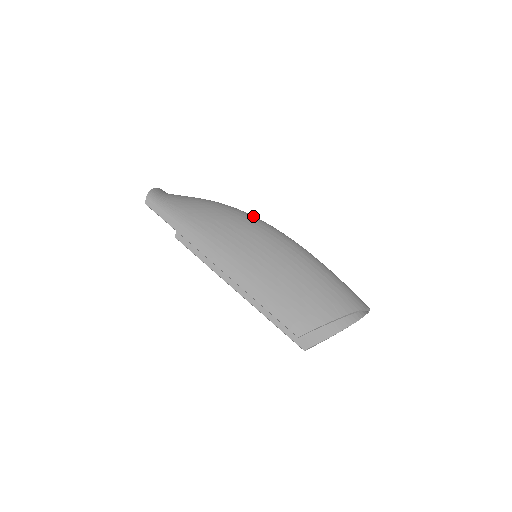
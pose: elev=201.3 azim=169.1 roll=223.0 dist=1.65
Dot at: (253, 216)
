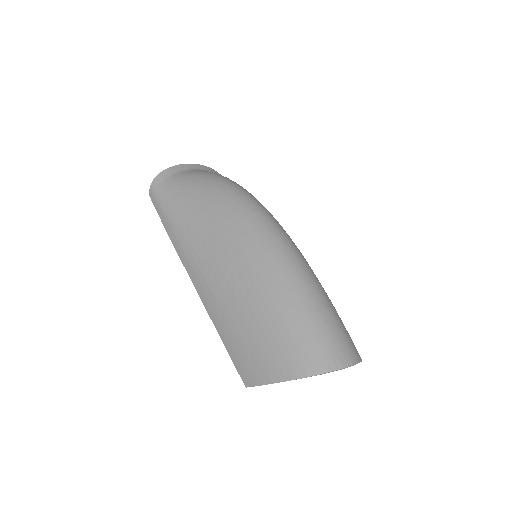
Dot at: (247, 209)
